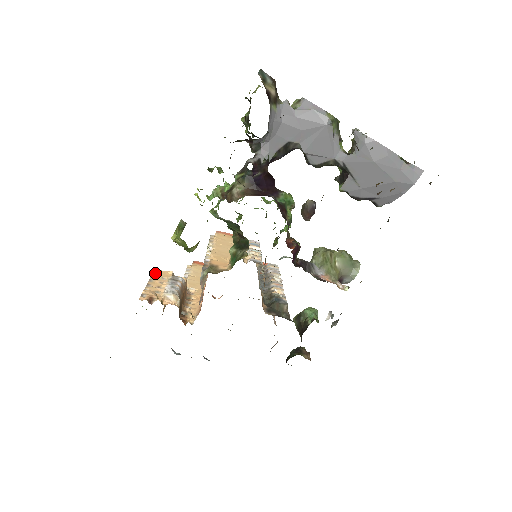
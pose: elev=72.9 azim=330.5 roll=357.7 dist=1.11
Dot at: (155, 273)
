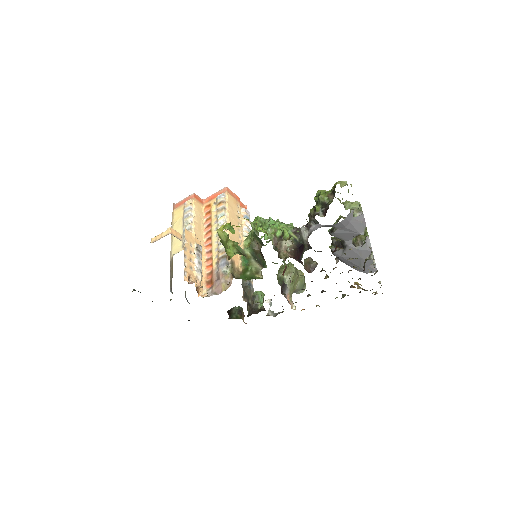
Dot at: (186, 236)
